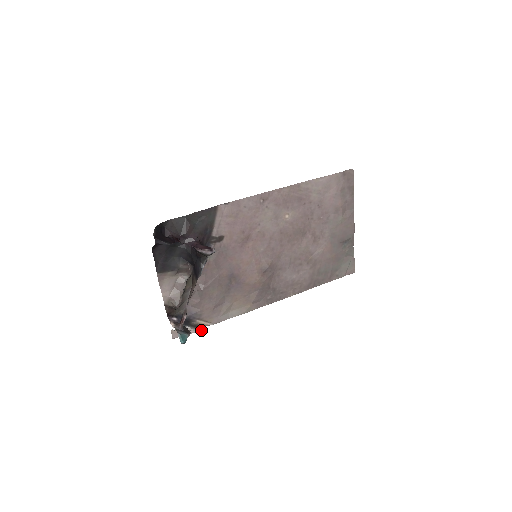
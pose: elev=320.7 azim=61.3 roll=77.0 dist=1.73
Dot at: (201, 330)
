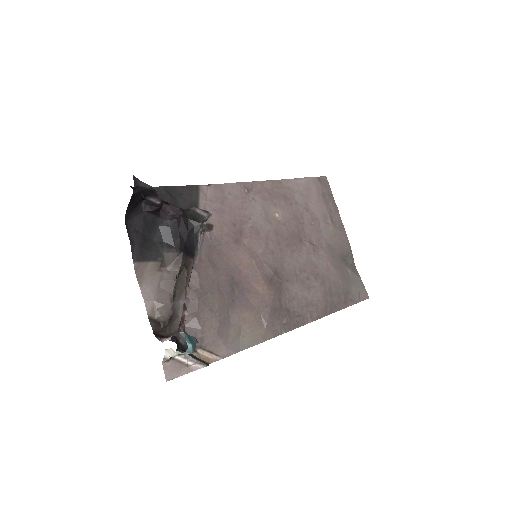
Dot at: (207, 364)
